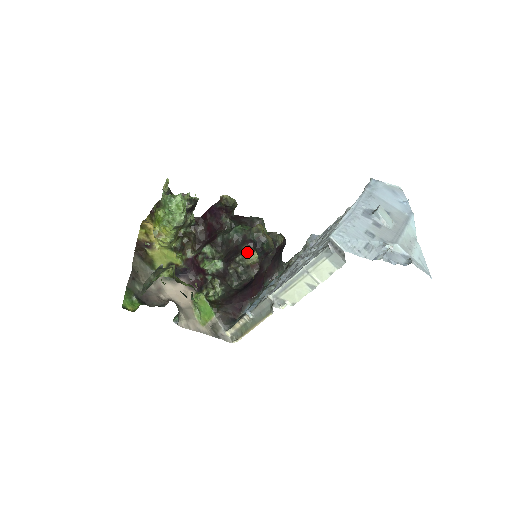
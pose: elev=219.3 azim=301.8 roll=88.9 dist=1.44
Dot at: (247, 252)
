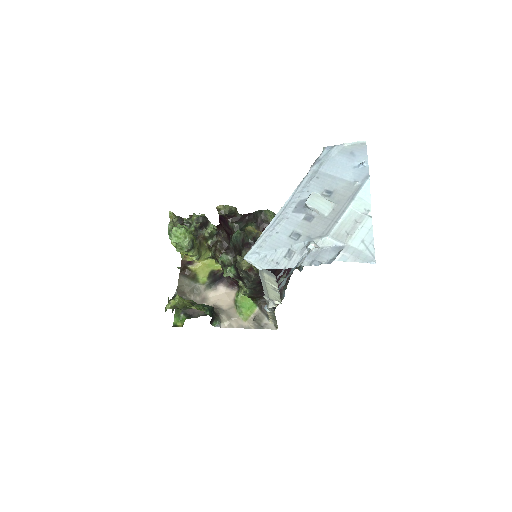
Dot at: (239, 260)
